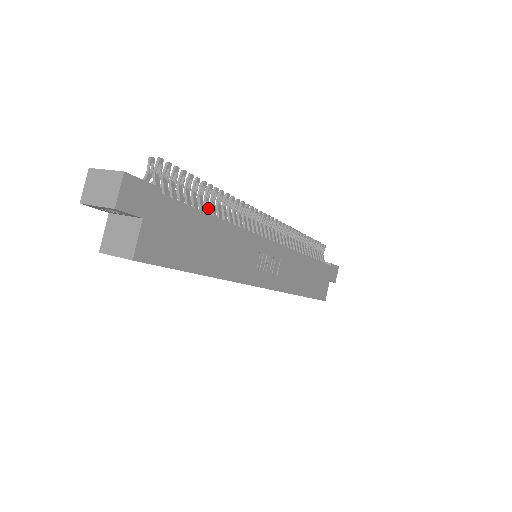
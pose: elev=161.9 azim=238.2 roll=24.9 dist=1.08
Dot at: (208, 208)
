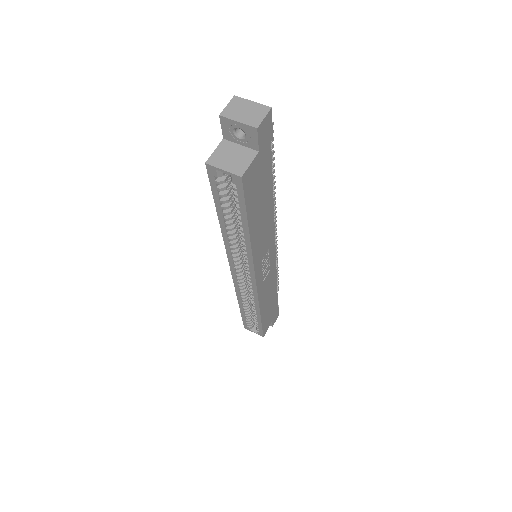
Dot at: occluded
